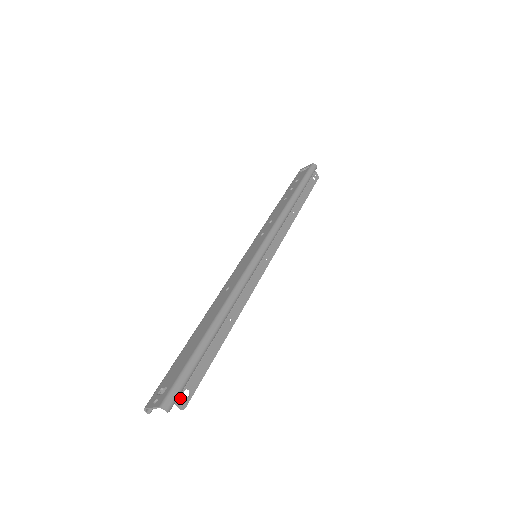
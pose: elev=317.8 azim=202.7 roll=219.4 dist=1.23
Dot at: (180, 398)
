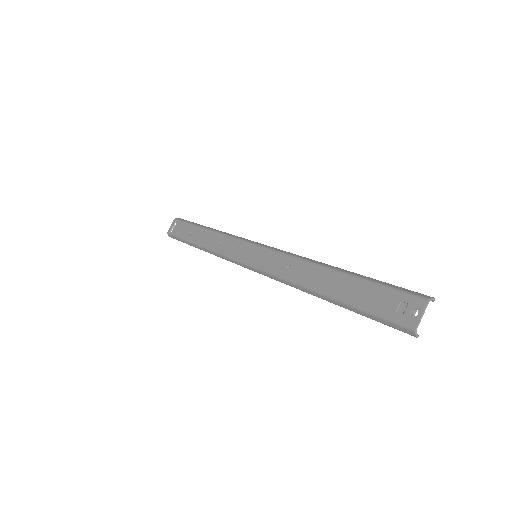
Dot at: occluded
